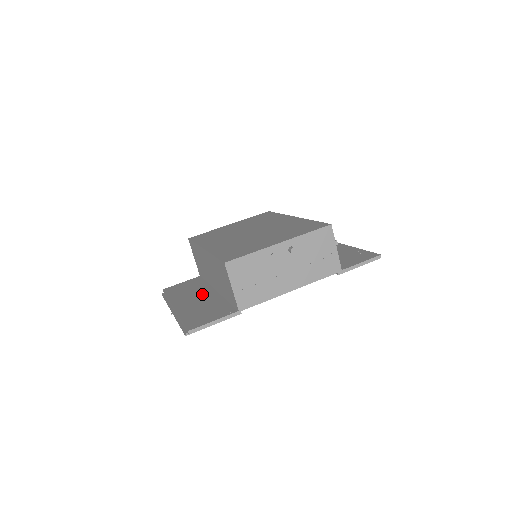
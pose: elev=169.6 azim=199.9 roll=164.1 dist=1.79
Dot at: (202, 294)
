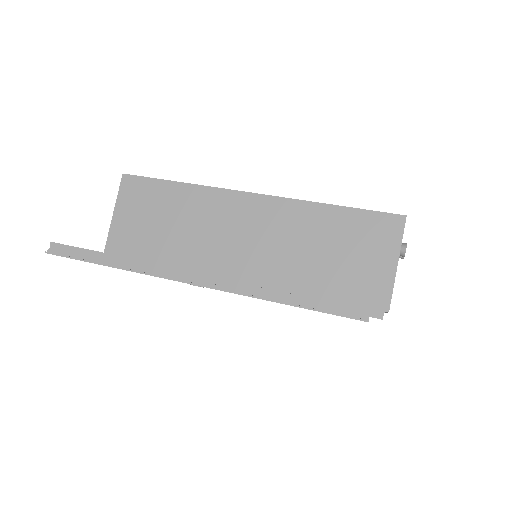
Dot at: occluded
